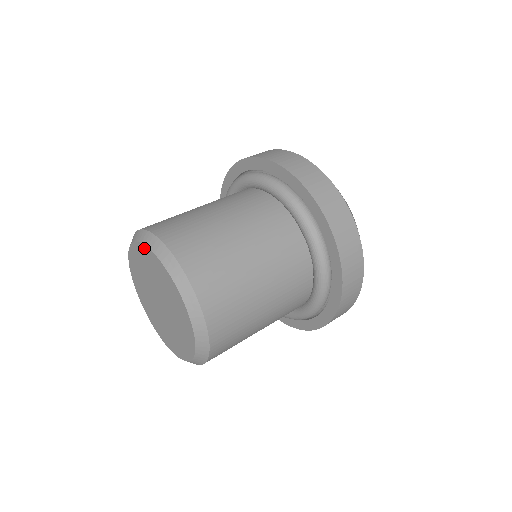
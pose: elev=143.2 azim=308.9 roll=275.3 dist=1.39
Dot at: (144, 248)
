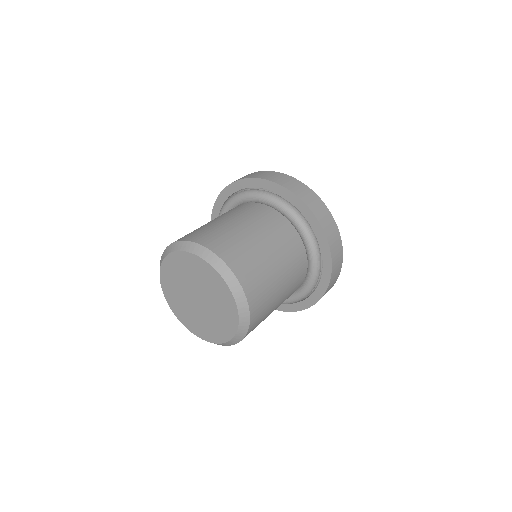
Dot at: (221, 280)
